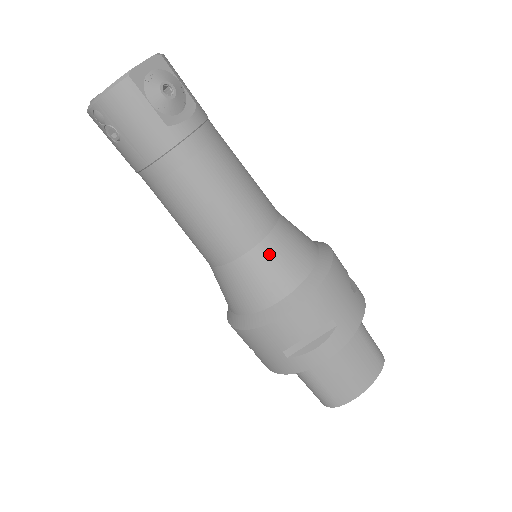
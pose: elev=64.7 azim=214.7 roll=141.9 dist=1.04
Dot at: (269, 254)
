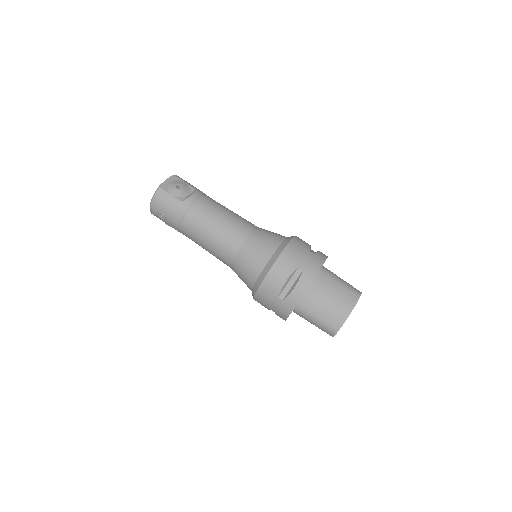
Dot at: (251, 245)
